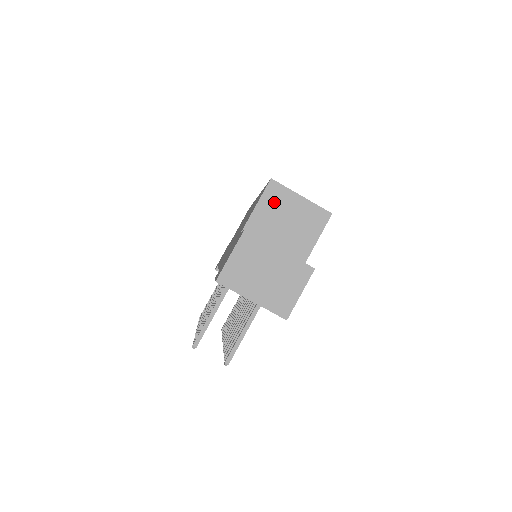
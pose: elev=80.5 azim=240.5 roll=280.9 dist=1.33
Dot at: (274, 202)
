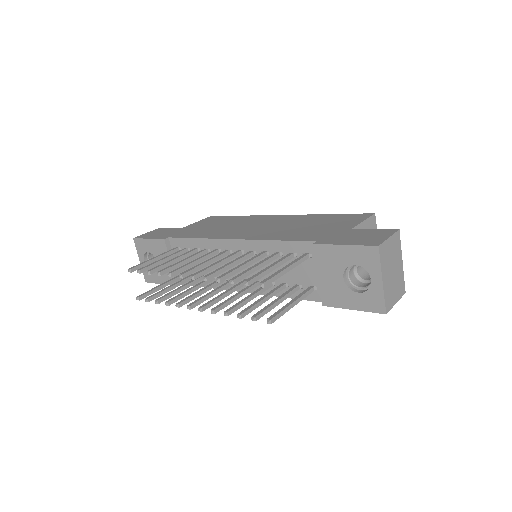
Dot at: occluded
